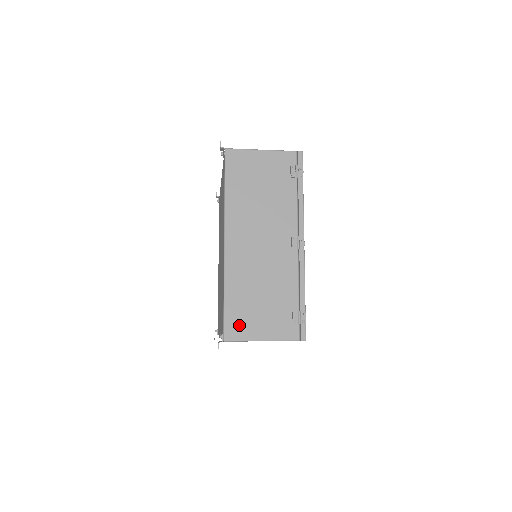
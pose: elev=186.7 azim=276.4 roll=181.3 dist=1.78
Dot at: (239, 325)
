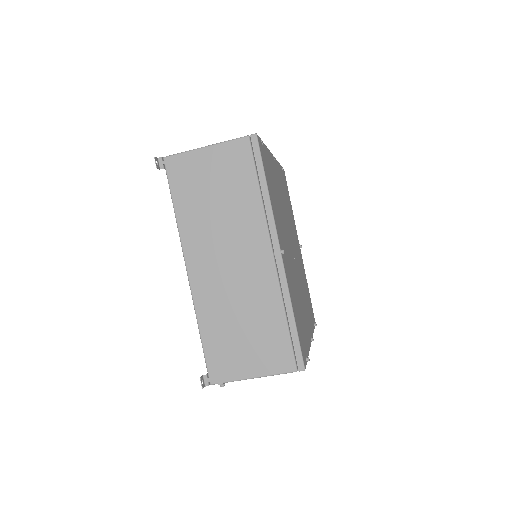
Dot at: occluded
